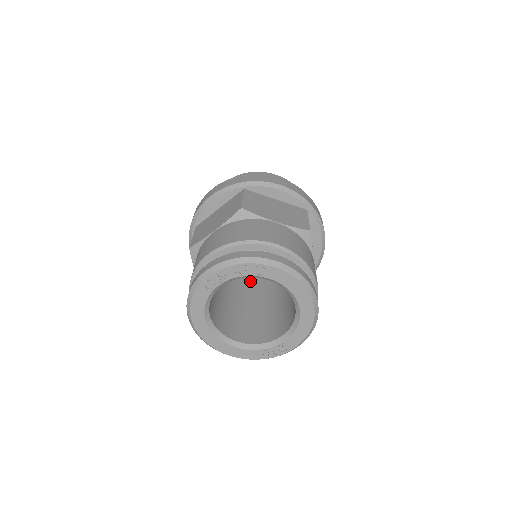
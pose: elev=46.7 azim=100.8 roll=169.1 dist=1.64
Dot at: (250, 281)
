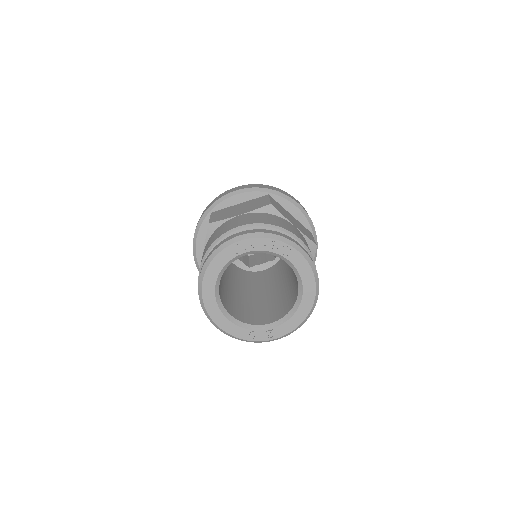
Dot at: (238, 279)
